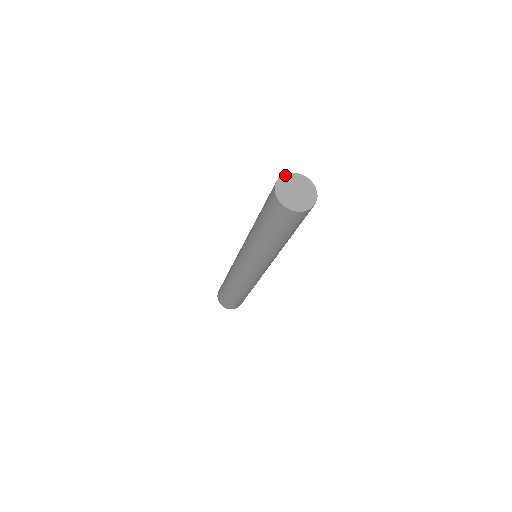
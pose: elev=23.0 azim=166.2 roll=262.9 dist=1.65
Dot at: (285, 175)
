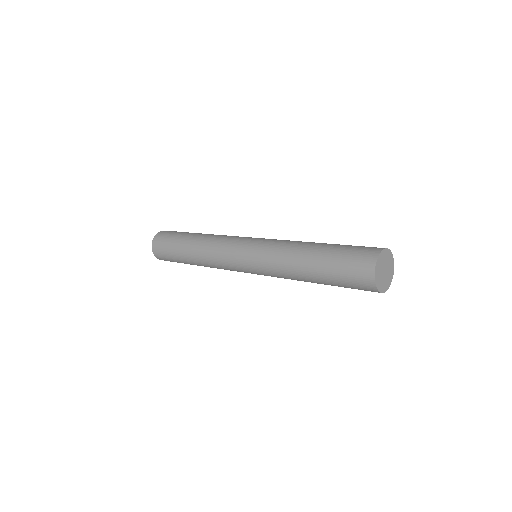
Dot at: (376, 268)
